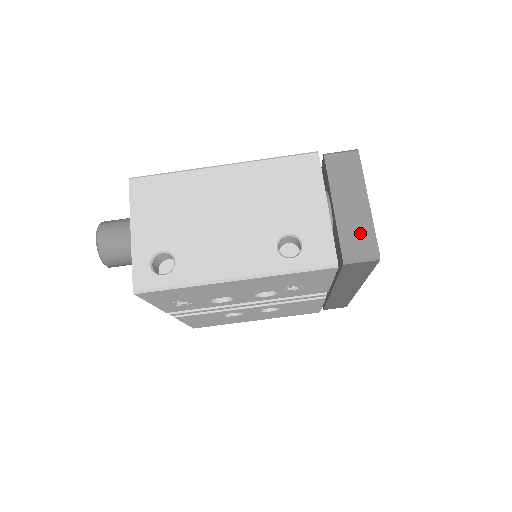
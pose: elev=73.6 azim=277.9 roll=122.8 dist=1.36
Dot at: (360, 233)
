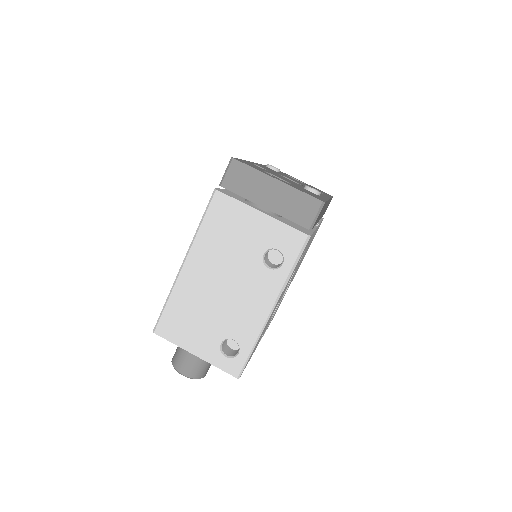
Dot at: (296, 203)
